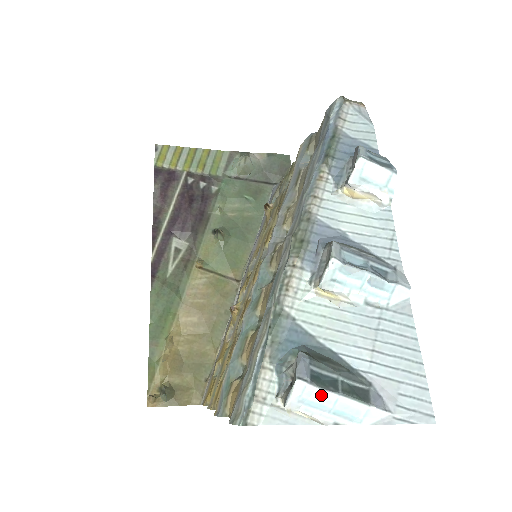
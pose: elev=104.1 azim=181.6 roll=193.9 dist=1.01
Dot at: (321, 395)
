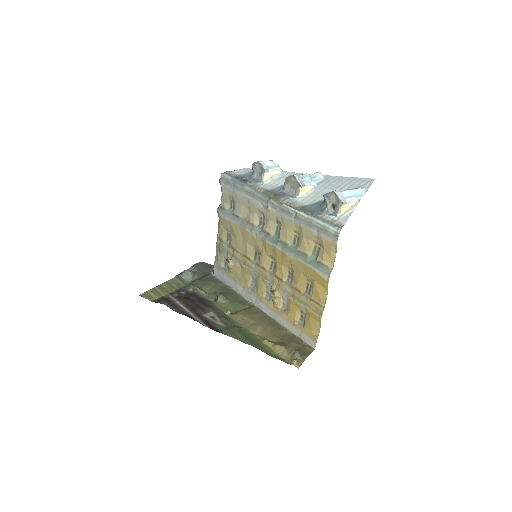
Dot at: (345, 193)
